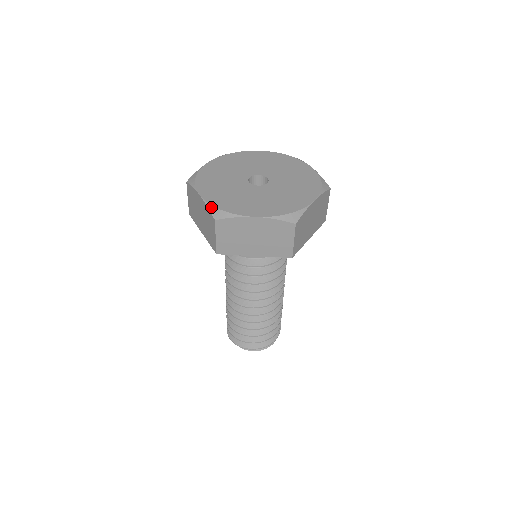
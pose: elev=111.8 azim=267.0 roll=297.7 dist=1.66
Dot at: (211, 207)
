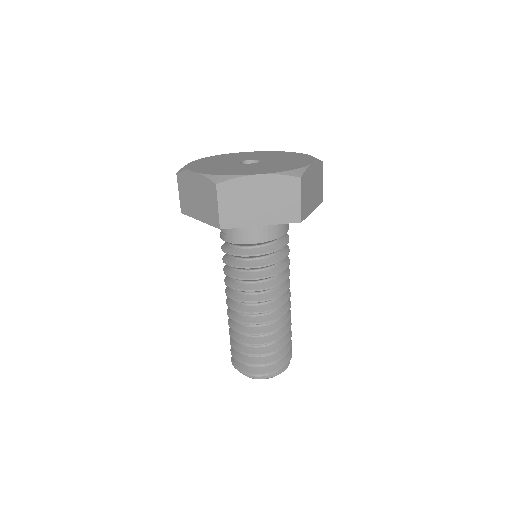
Dot at: (209, 176)
